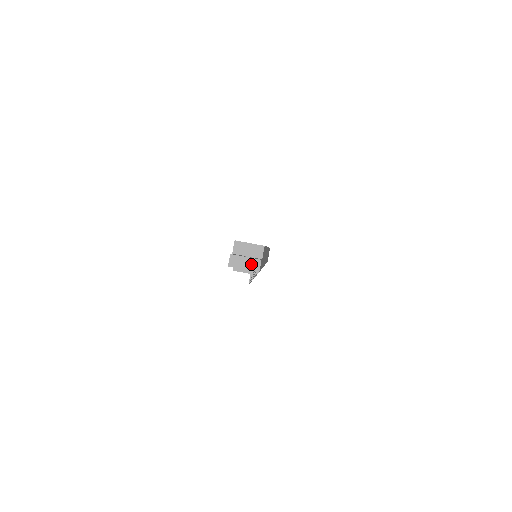
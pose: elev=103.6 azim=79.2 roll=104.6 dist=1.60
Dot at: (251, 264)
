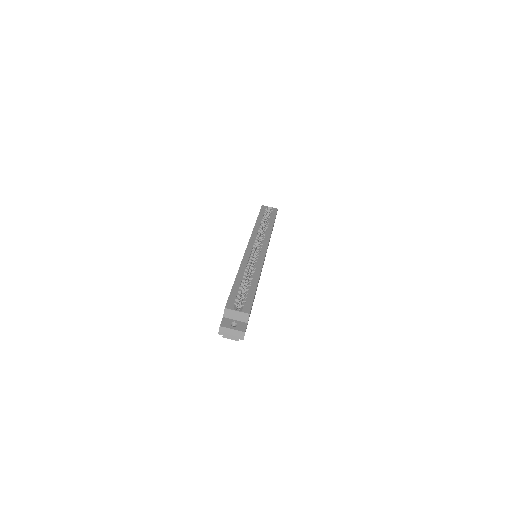
Dot at: (237, 334)
